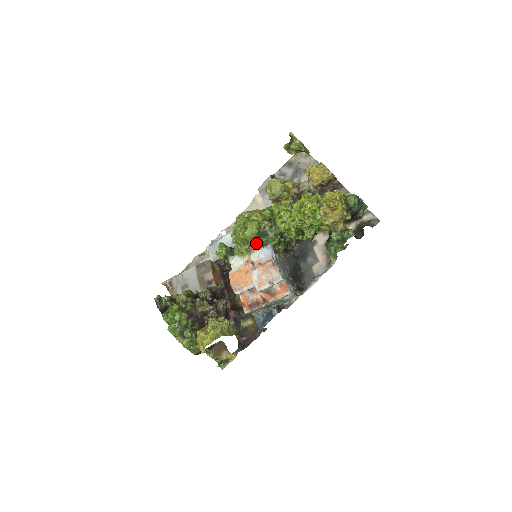
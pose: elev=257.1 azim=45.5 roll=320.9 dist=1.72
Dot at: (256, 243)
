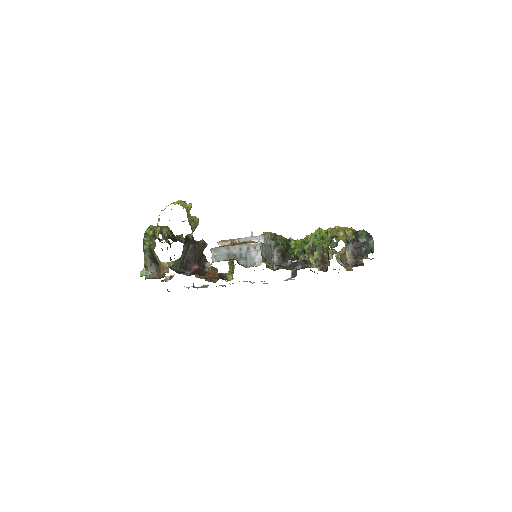
Dot at: occluded
